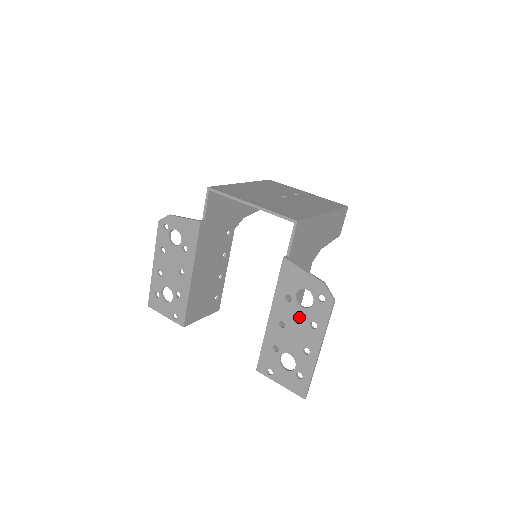
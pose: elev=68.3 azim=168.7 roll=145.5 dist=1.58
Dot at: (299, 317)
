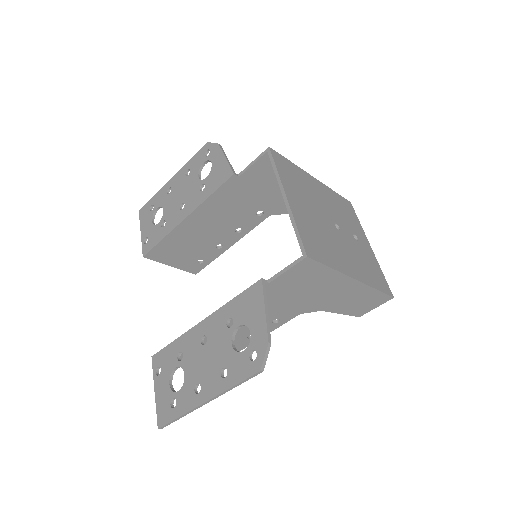
Dot at: (221, 350)
